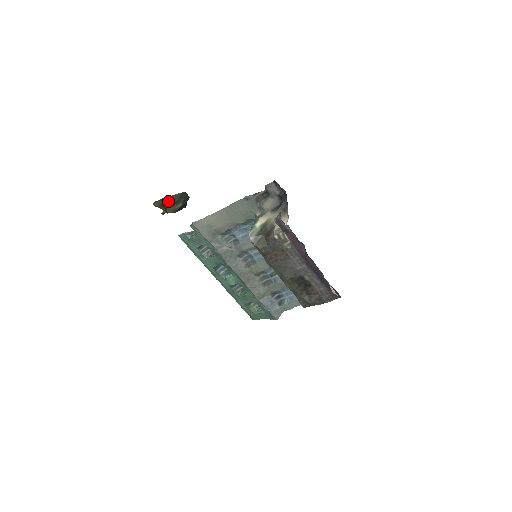
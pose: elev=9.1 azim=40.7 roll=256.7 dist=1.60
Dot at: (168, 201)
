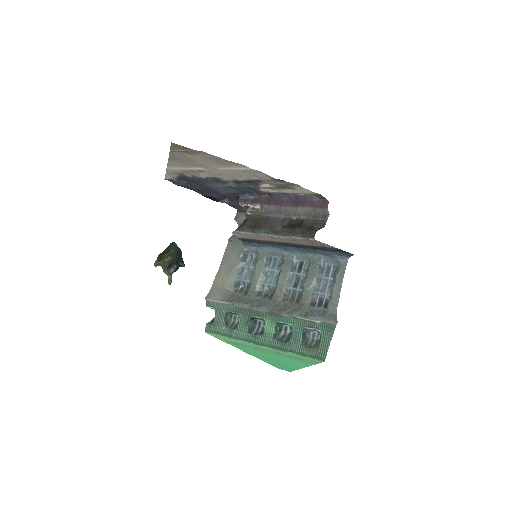
Dot at: (163, 253)
